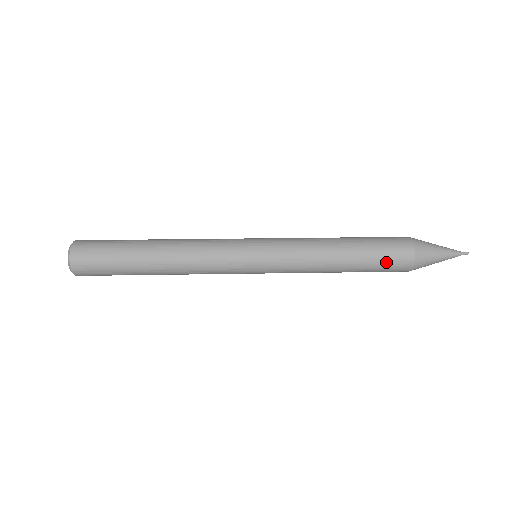
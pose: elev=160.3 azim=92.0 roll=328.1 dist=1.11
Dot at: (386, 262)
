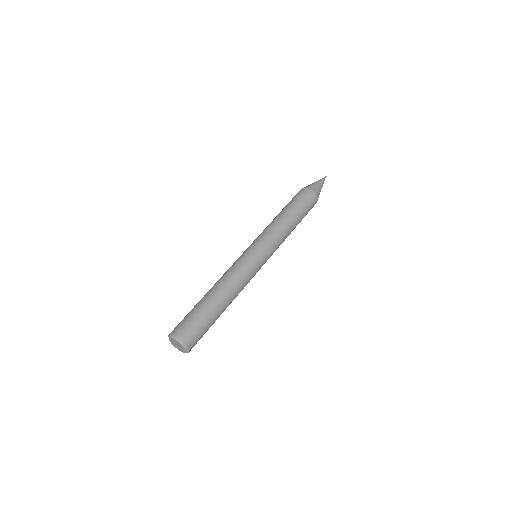
Dot at: occluded
